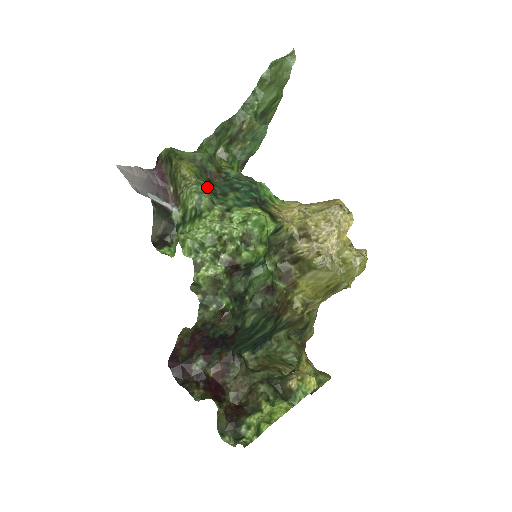
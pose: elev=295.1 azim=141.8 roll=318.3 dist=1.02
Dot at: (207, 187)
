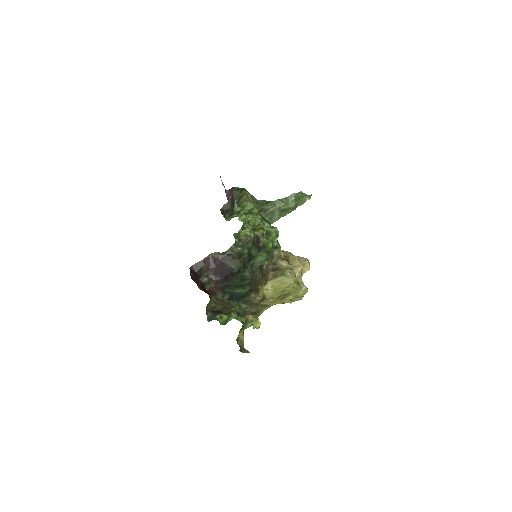
Dot at: occluded
